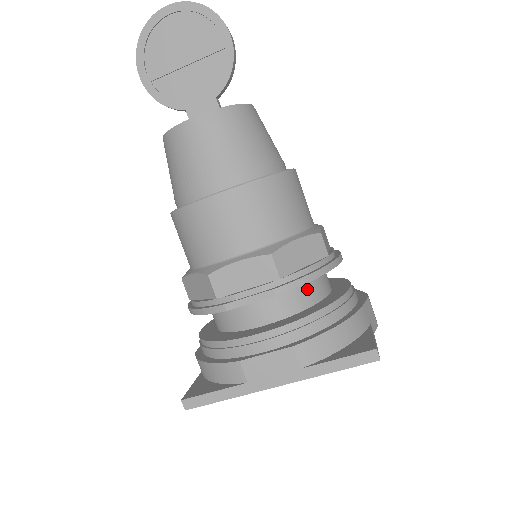
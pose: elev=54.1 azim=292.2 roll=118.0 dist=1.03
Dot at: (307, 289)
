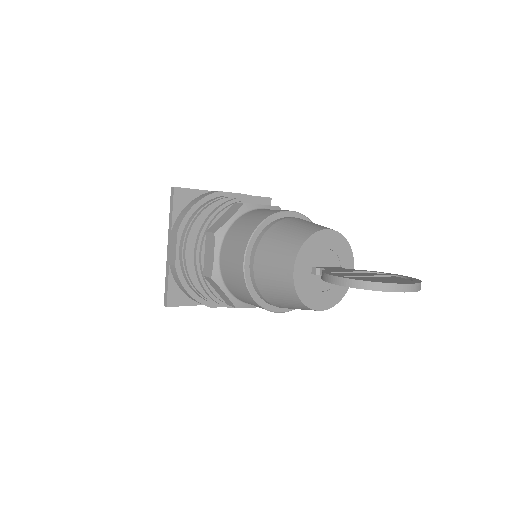
Dot at: occluded
